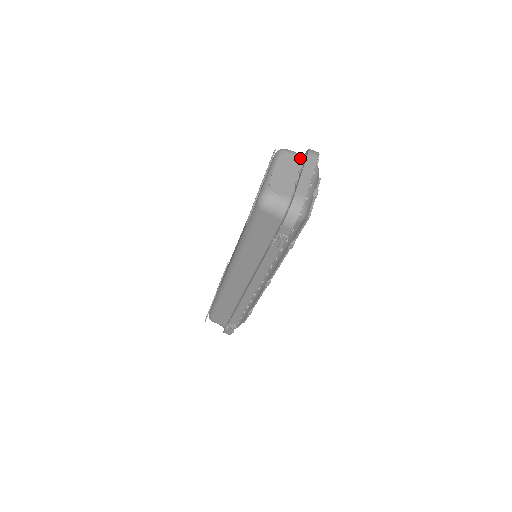
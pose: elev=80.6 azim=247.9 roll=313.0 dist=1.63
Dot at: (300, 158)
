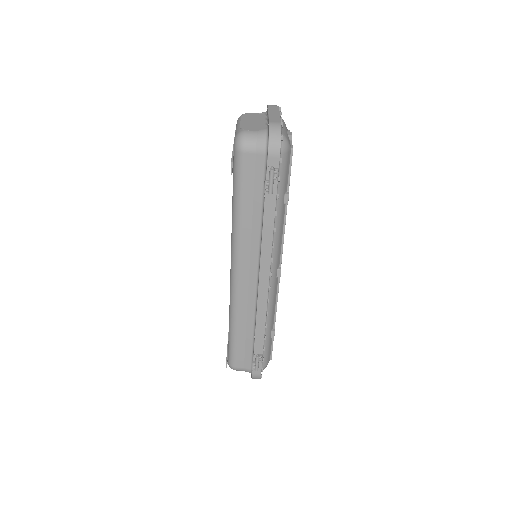
Dot at: (262, 113)
